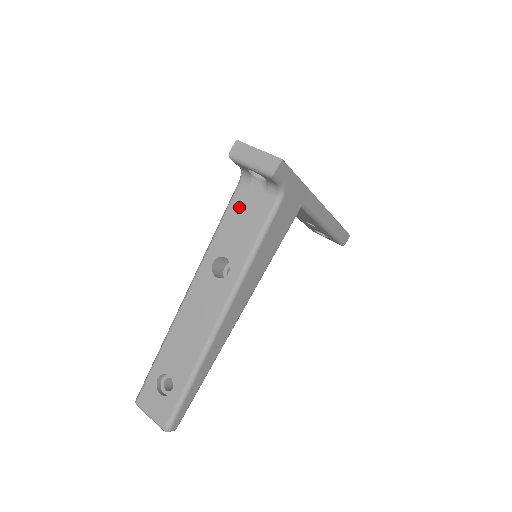
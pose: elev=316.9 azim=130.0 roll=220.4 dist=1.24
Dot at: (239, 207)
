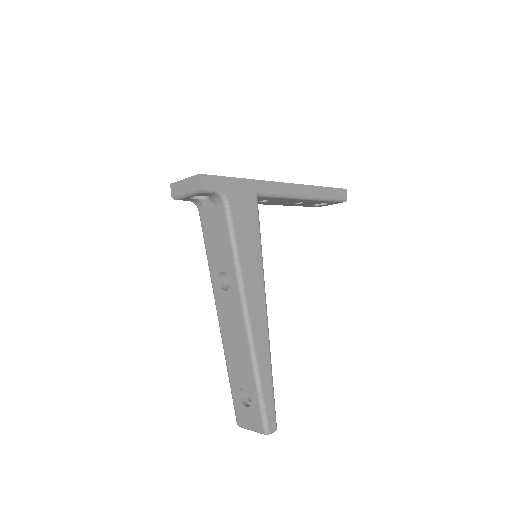
Dot at: (208, 229)
